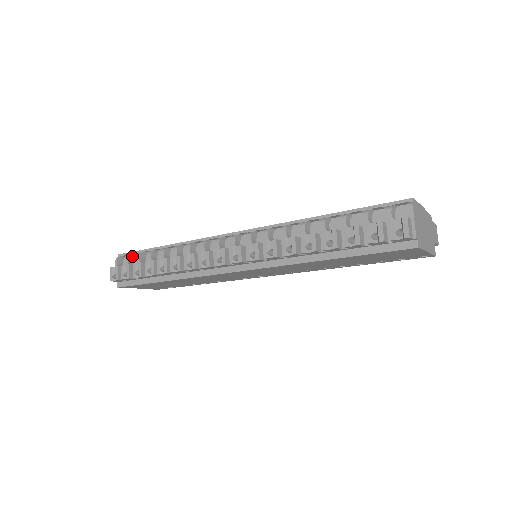
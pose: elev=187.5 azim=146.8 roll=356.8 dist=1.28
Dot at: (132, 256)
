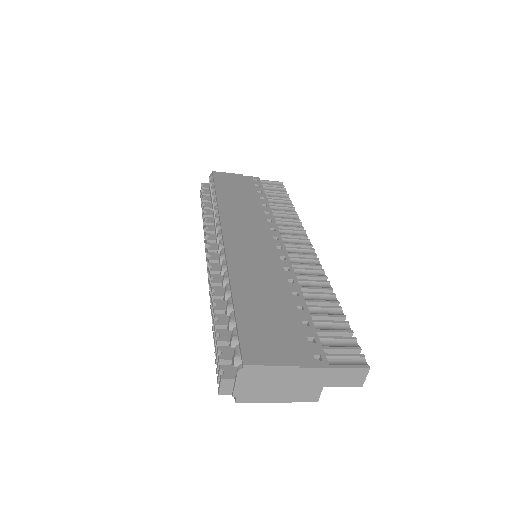
Dot at: occluded
